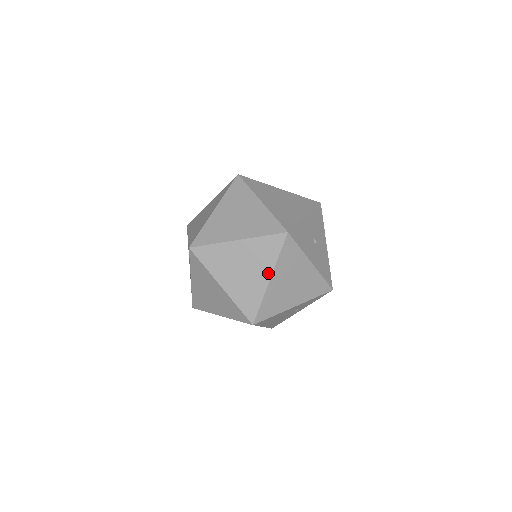
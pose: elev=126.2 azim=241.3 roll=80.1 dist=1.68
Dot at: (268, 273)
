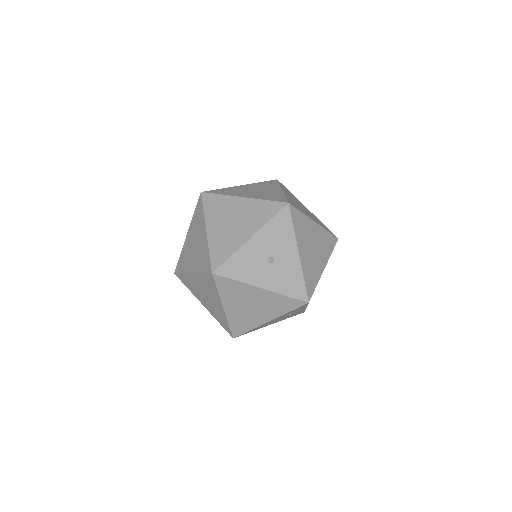
Dot at: (220, 303)
